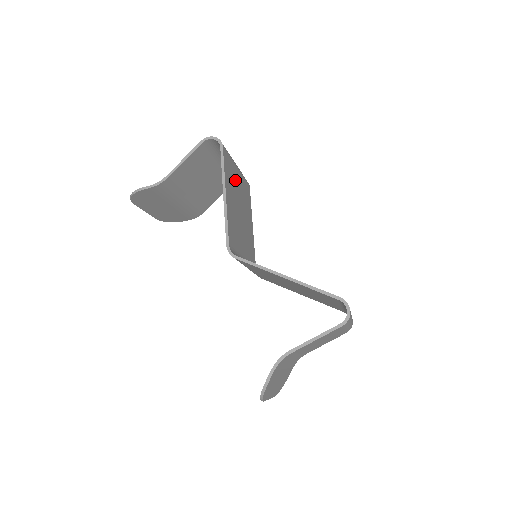
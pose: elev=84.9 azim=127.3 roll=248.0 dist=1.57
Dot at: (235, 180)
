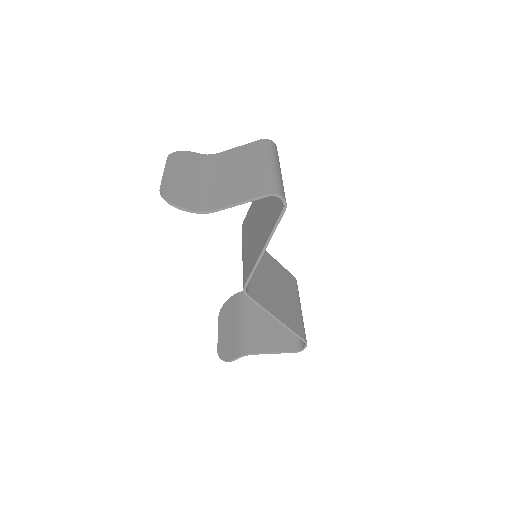
Dot at: occluded
